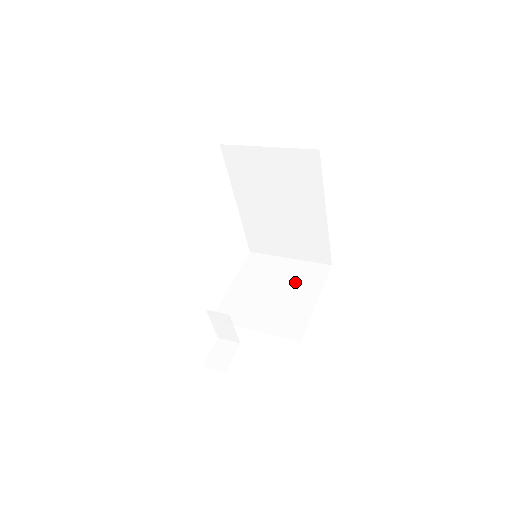
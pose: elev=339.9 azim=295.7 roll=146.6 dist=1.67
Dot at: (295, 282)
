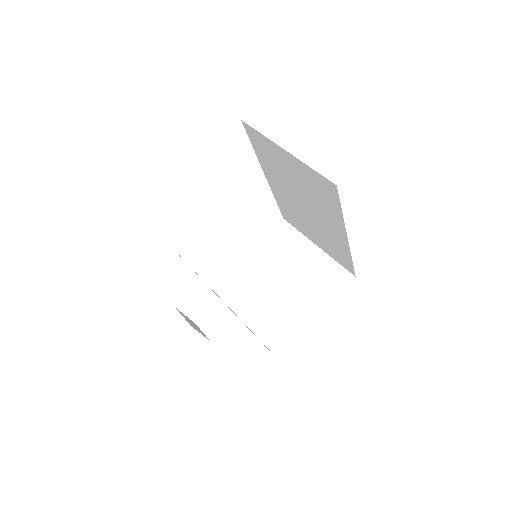
Dot at: (307, 281)
